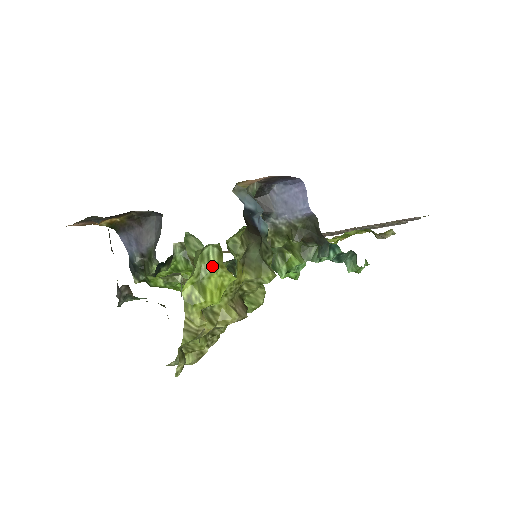
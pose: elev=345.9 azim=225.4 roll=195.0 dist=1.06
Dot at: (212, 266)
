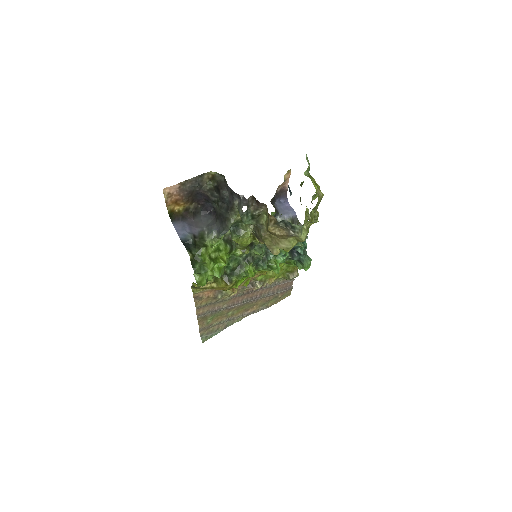
Dot at: (311, 179)
